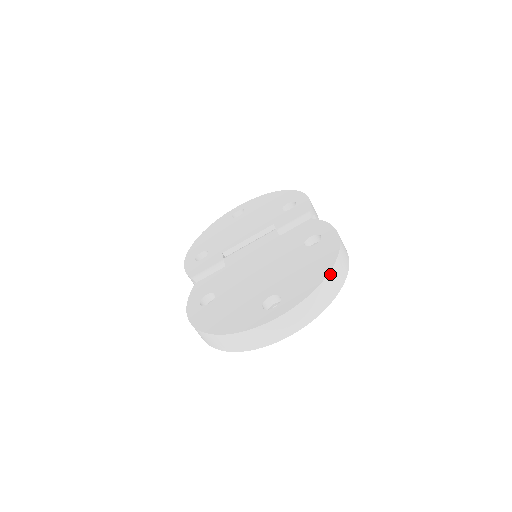
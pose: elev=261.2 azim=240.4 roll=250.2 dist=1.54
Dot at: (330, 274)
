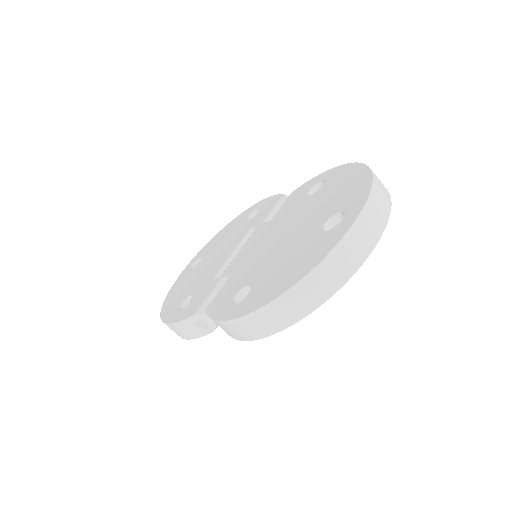
Dot at: (371, 170)
